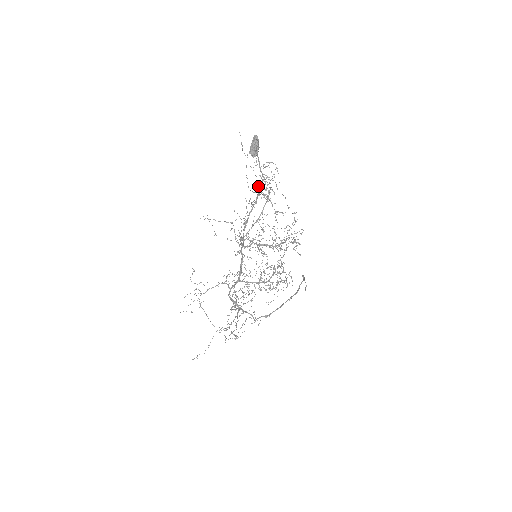
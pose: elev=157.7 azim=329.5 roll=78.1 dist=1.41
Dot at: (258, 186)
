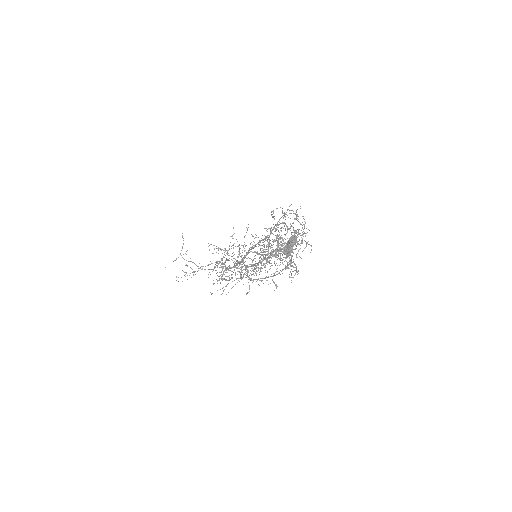
Dot at: occluded
